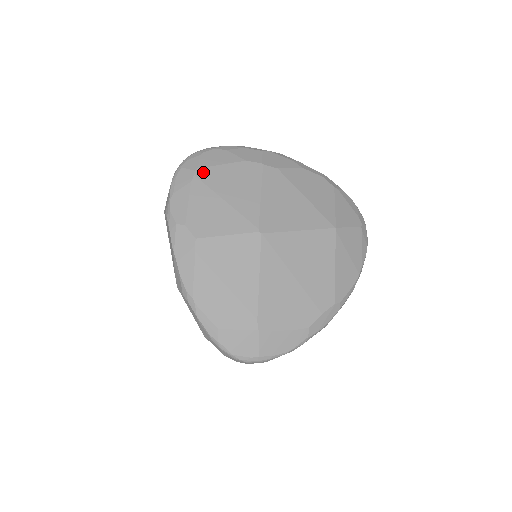
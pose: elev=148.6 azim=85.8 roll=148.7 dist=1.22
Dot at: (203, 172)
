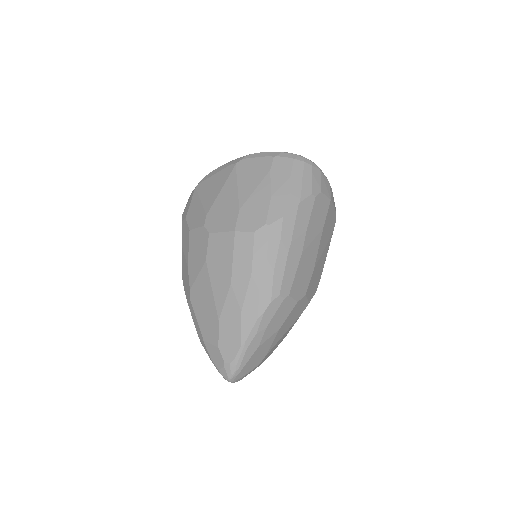
Dot at: occluded
